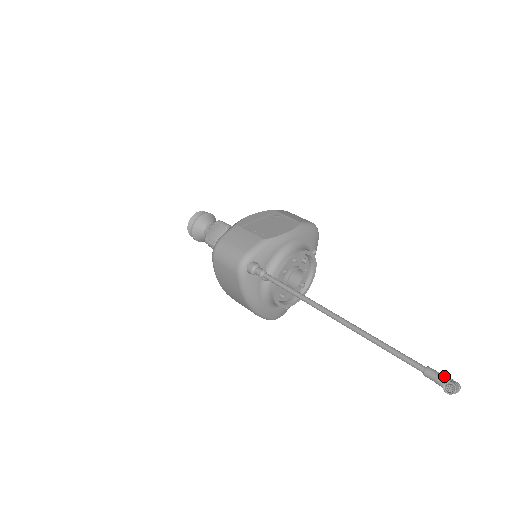
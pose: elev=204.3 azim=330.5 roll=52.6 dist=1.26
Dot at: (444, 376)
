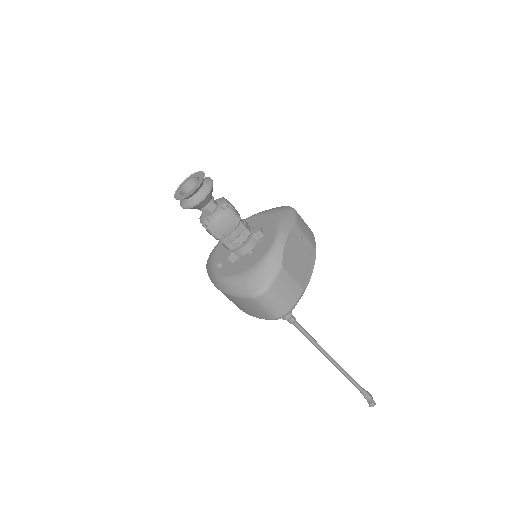
Dot at: (370, 395)
